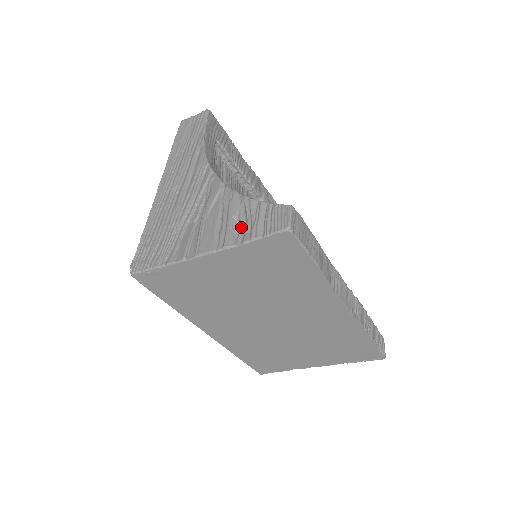
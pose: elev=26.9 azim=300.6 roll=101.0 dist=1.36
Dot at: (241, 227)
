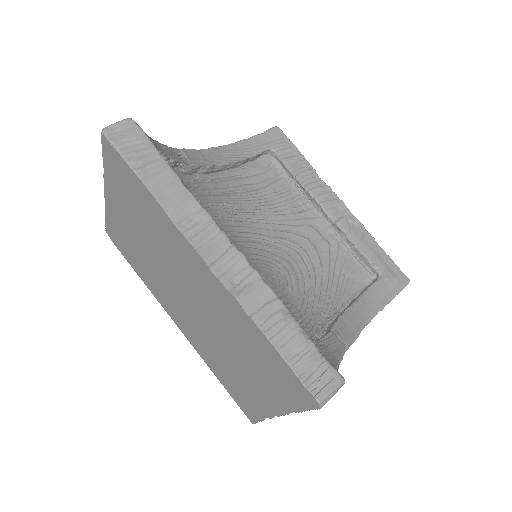
Dot at: occluded
